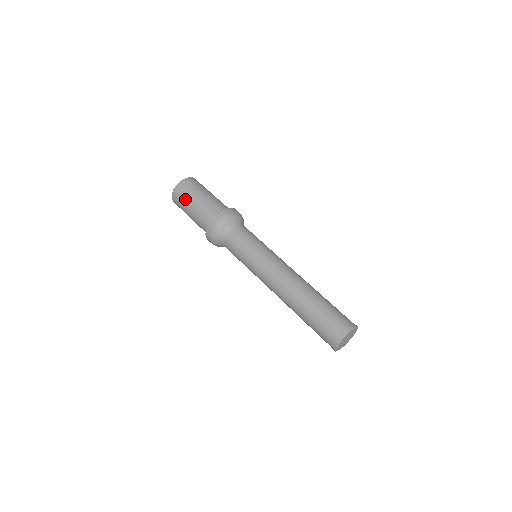
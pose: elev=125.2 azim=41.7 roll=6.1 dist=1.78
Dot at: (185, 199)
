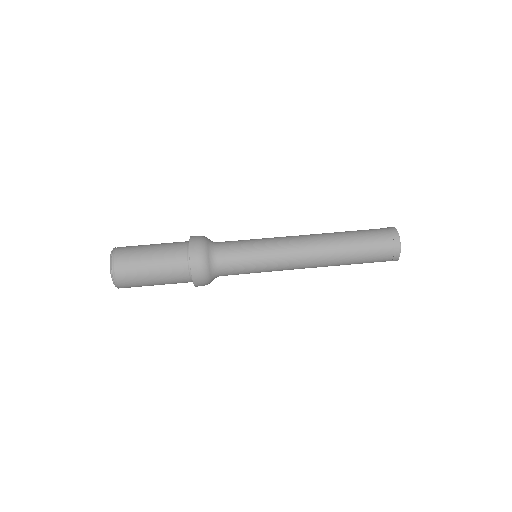
Dot at: (139, 283)
